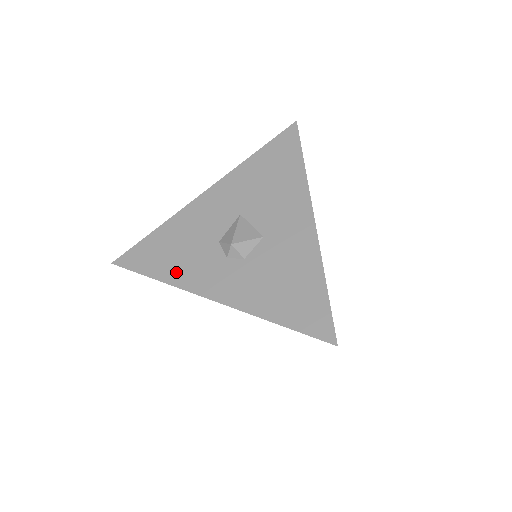
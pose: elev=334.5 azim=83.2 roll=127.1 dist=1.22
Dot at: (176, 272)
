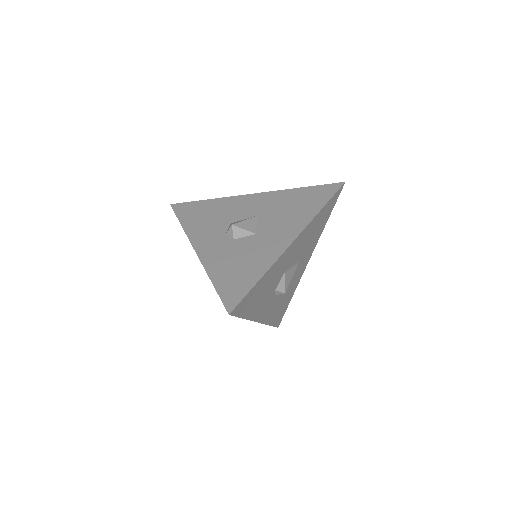
Dot at: (194, 226)
